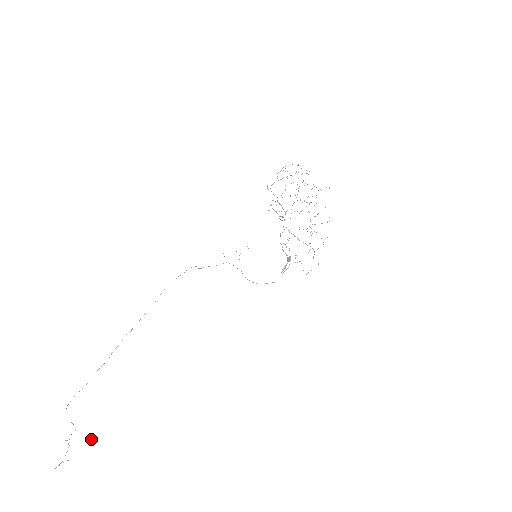
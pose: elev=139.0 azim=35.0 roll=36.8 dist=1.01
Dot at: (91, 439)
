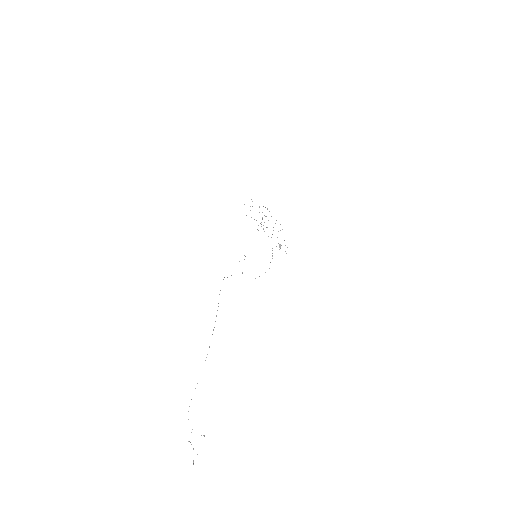
Dot at: (201, 435)
